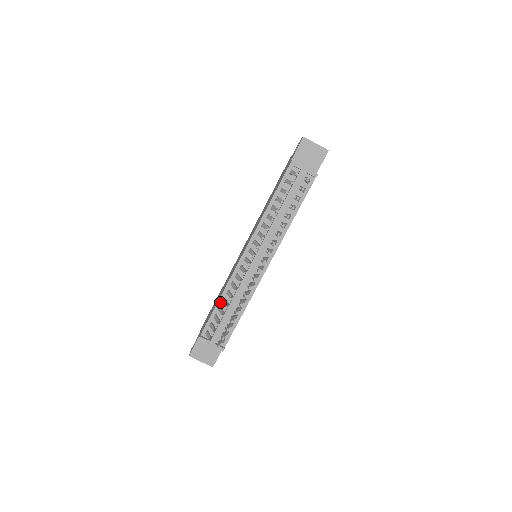
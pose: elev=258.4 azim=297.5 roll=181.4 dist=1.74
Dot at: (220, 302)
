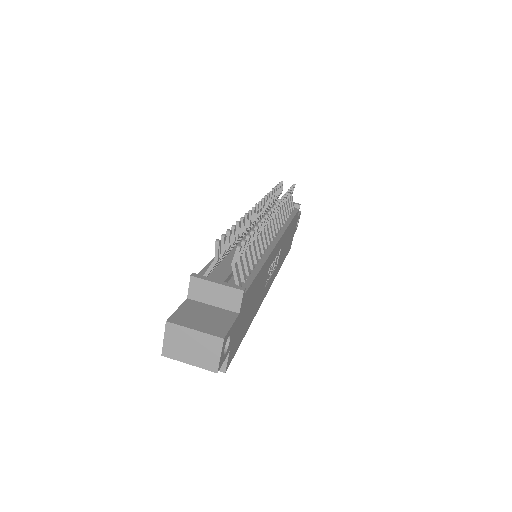
Dot at: occluded
